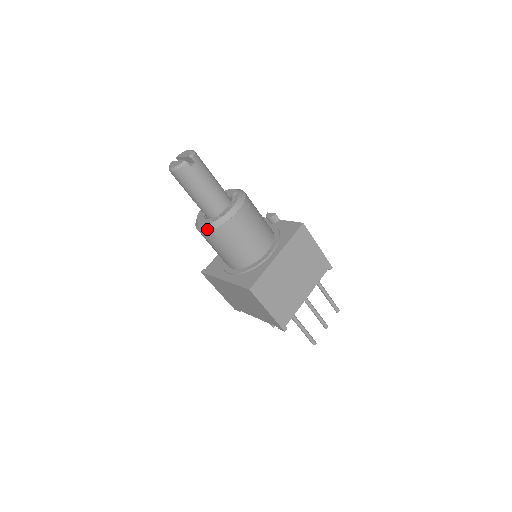
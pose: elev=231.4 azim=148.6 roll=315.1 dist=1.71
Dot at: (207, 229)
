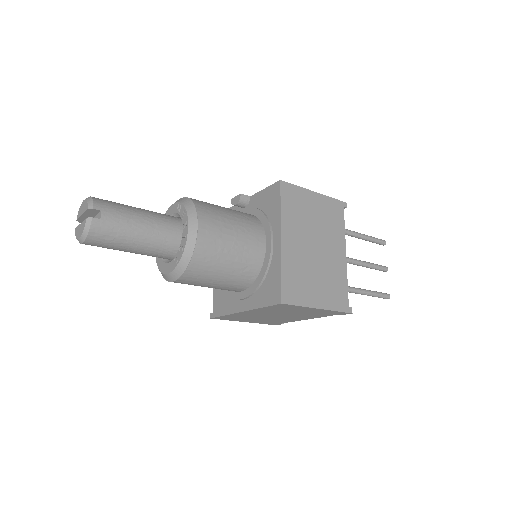
Dot at: (179, 274)
